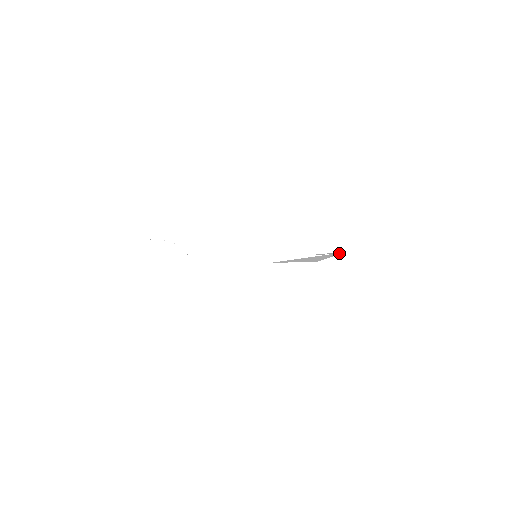
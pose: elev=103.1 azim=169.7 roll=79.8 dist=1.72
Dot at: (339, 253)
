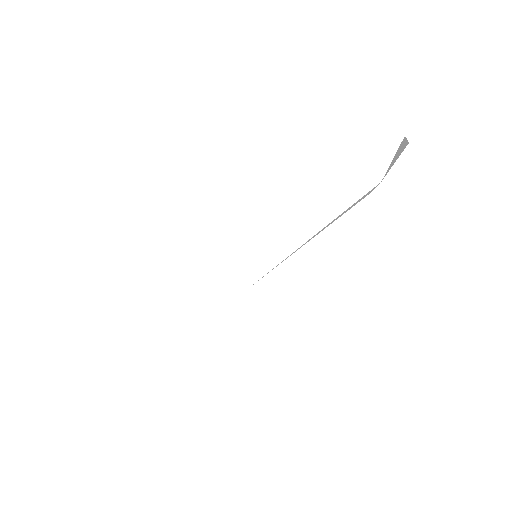
Dot at: (374, 187)
